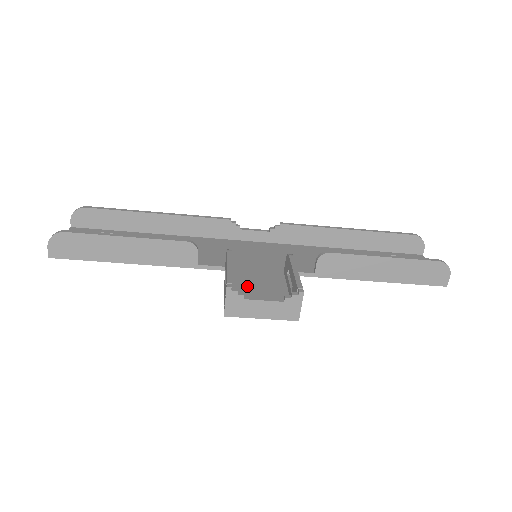
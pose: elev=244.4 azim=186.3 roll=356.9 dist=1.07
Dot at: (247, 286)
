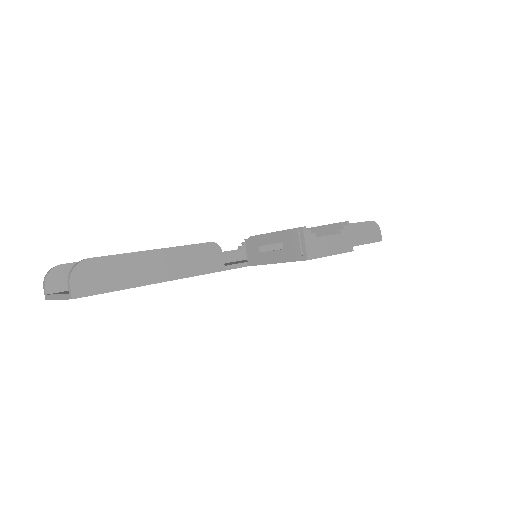
Dot at: occluded
